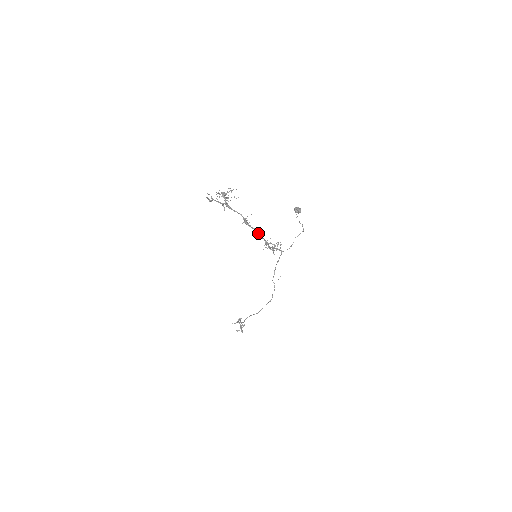
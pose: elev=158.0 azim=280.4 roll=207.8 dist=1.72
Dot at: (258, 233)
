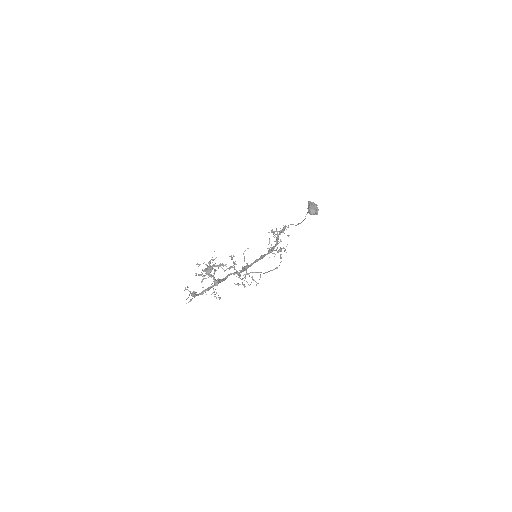
Dot at: (261, 258)
